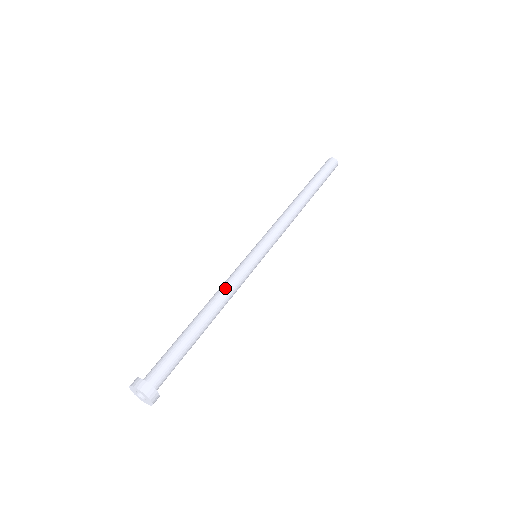
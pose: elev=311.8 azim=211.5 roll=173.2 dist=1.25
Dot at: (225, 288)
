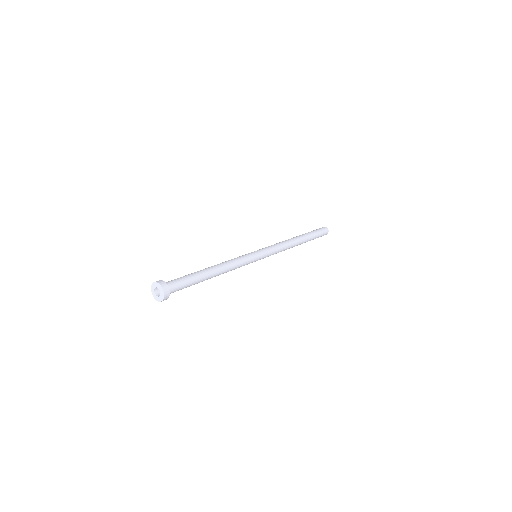
Dot at: (229, 260)
